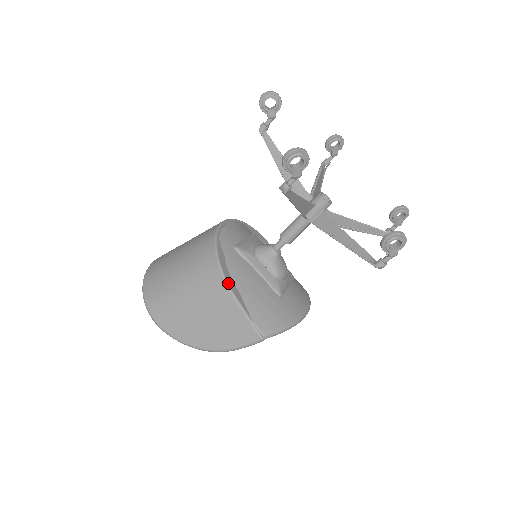
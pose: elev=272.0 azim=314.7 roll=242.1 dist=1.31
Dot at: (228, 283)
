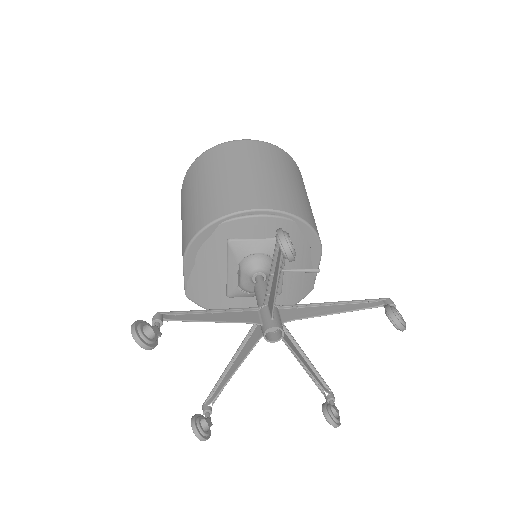
Dot at: (186, 255)
